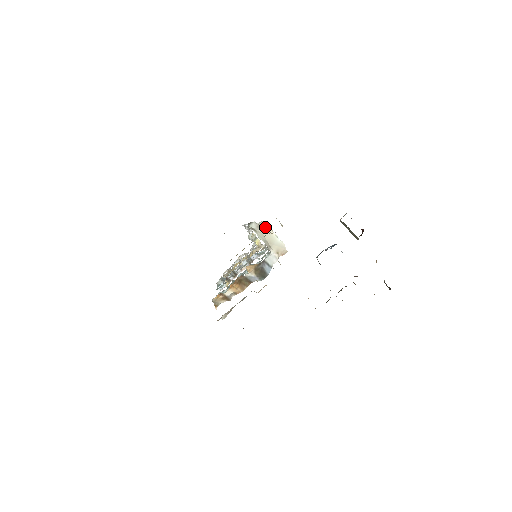
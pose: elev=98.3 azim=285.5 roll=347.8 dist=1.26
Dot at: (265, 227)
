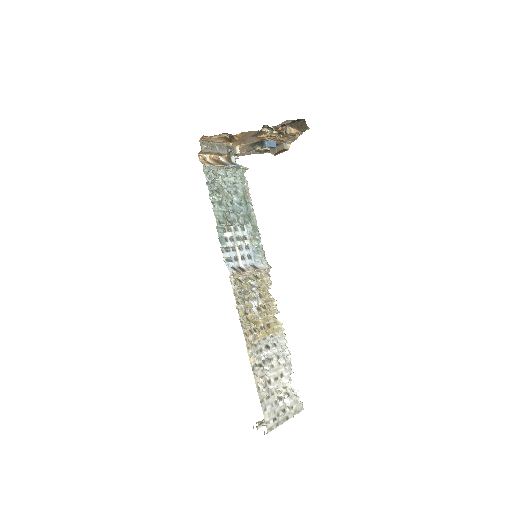
Dot at: occluded
